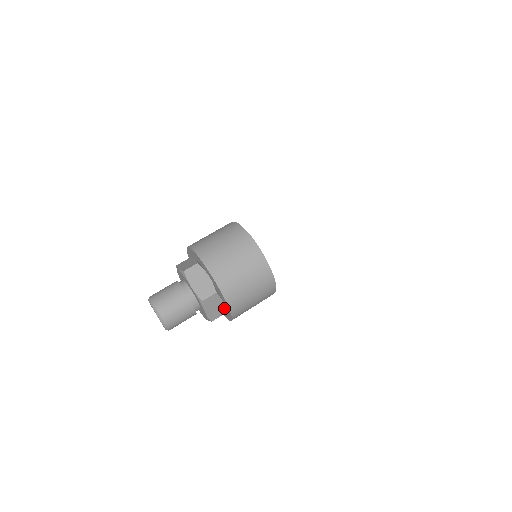
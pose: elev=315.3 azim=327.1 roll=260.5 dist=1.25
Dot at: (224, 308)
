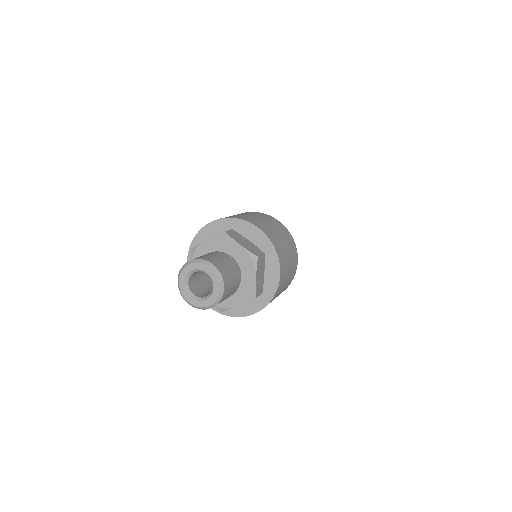
Dot at: occluded
